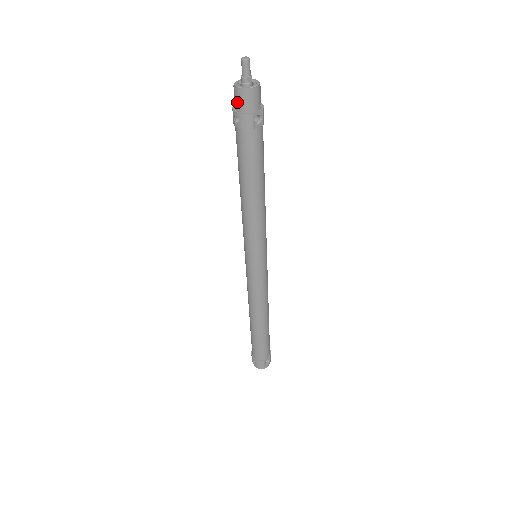
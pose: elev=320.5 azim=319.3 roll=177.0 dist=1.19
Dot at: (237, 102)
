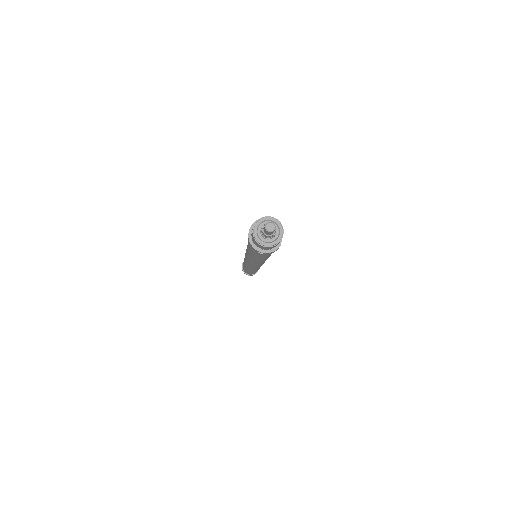
Dot at: (263, 249)
